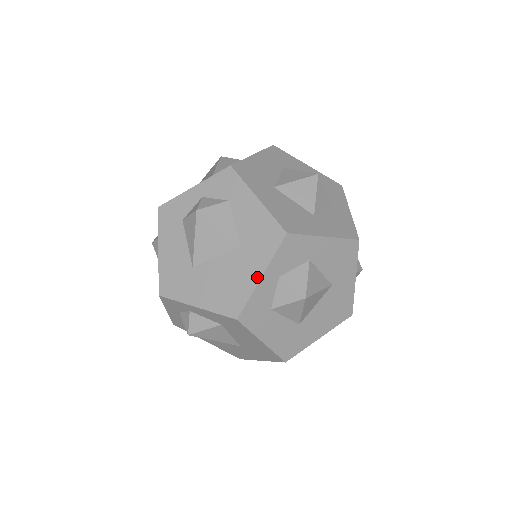
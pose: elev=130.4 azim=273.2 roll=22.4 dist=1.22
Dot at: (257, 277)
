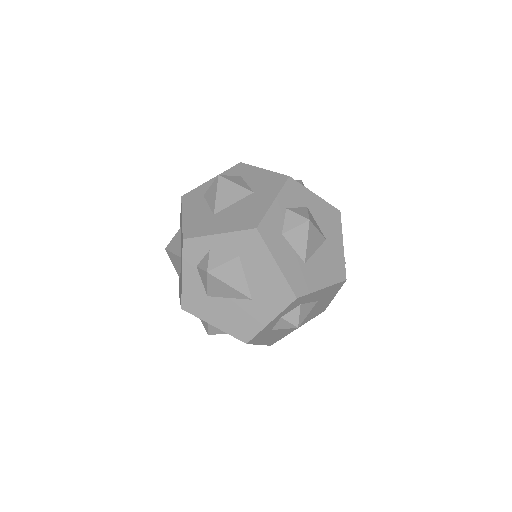
Dot at: (270, 202)
